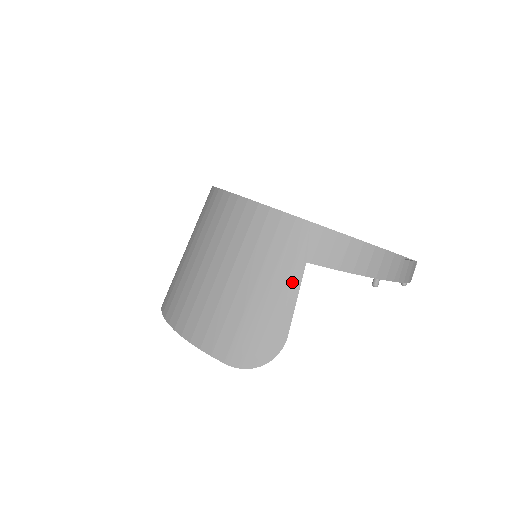
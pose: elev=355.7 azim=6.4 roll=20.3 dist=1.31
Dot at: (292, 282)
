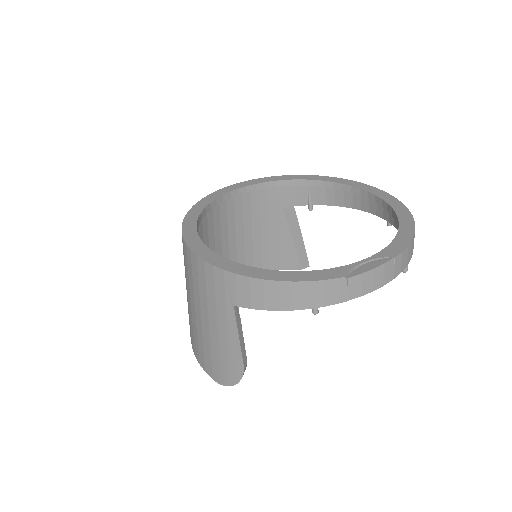
Dot at: (230, 322)
